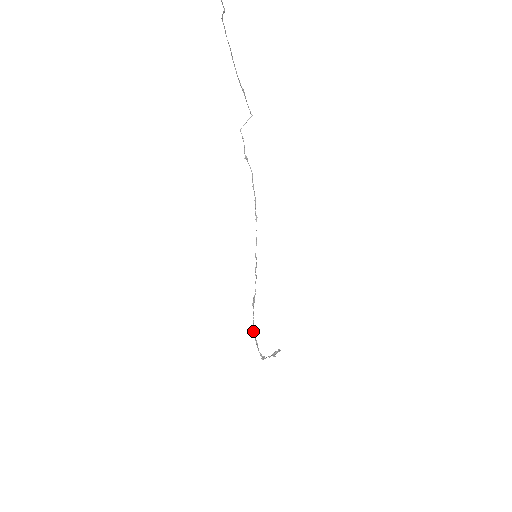
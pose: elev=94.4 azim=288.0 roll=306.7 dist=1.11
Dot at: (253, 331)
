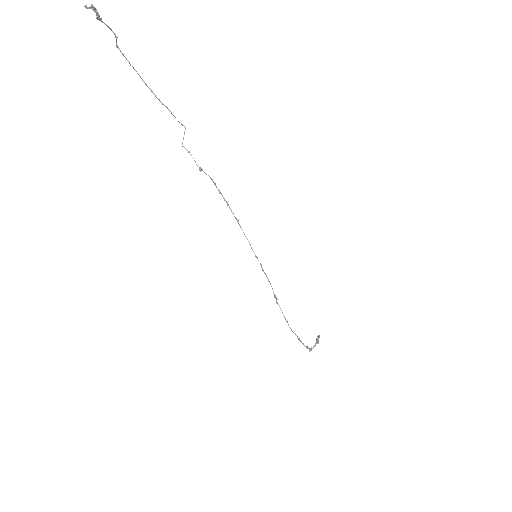
Dot at: (290, 328)
